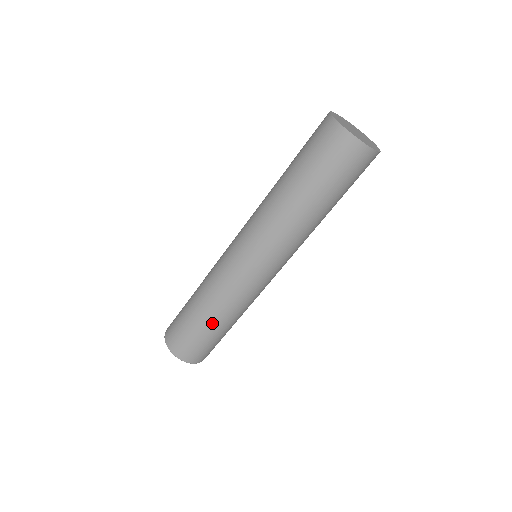
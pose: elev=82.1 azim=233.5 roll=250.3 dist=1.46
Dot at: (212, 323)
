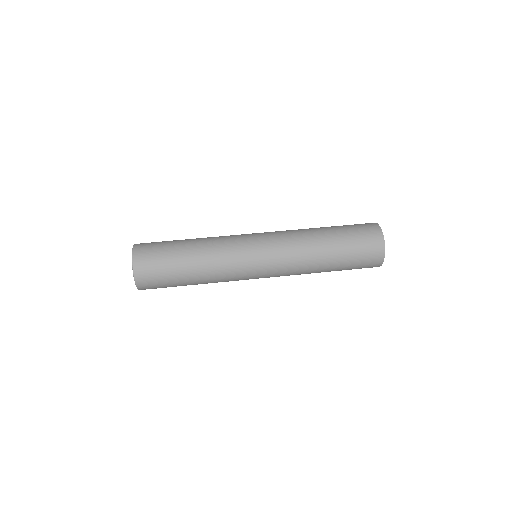
Dot at: (189, 251)
